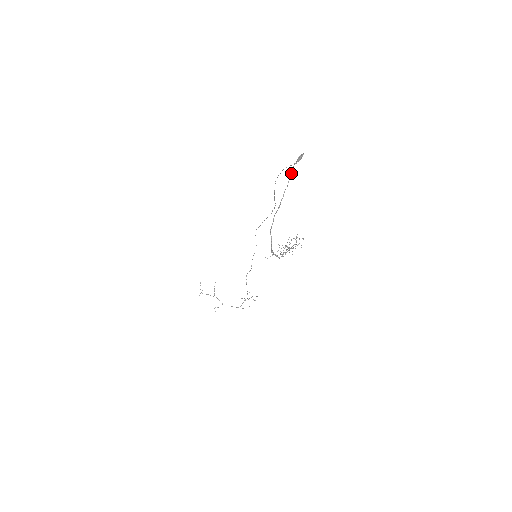
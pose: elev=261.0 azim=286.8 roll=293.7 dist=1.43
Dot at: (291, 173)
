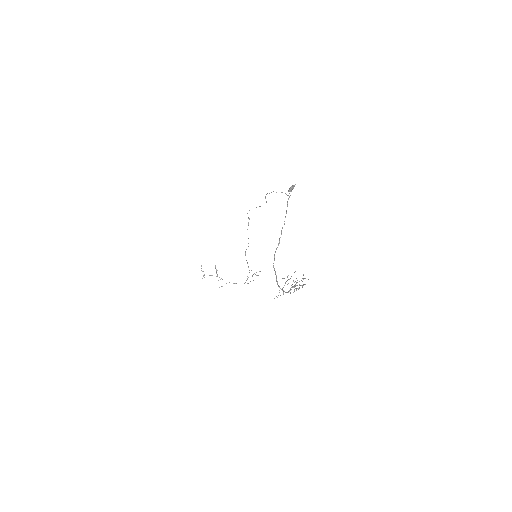
Dot at: (286, 212)
